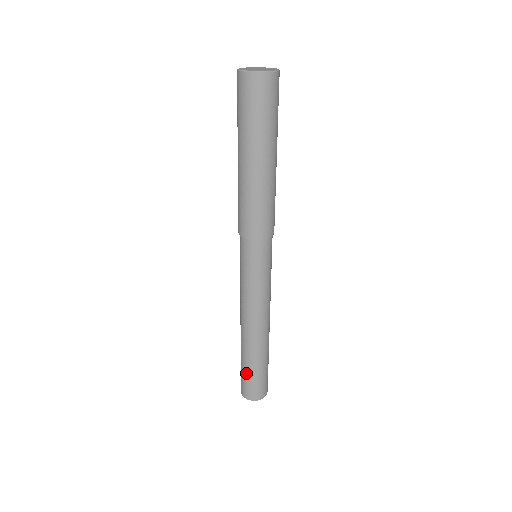
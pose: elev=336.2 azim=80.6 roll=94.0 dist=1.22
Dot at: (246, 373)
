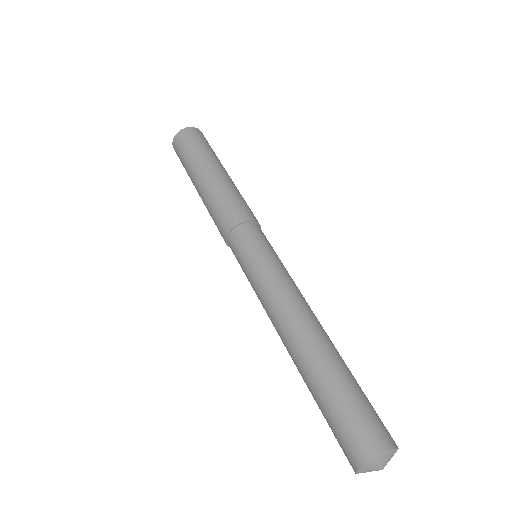
Dot at: (342, 400)
